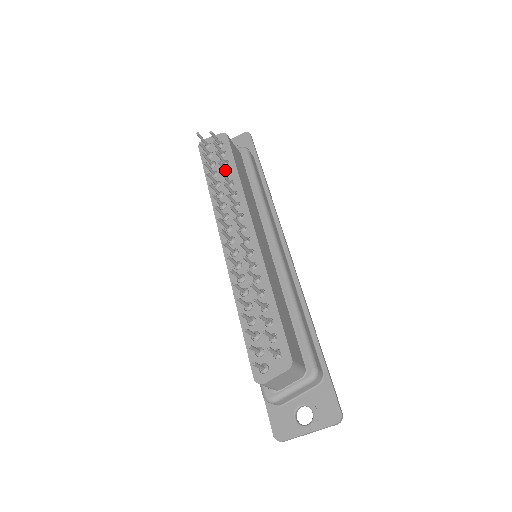
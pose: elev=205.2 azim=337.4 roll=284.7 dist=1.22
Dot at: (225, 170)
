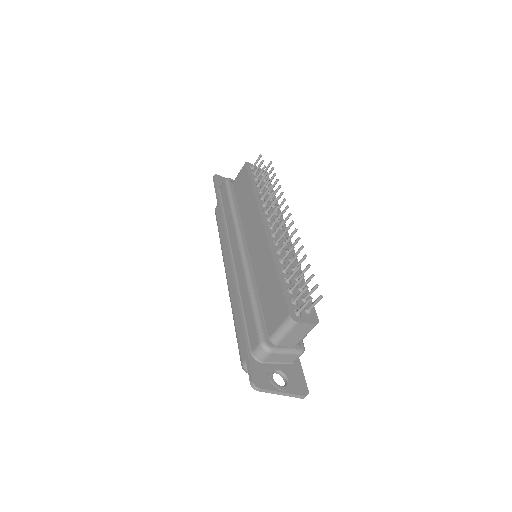
Dot at: (272, 188)
